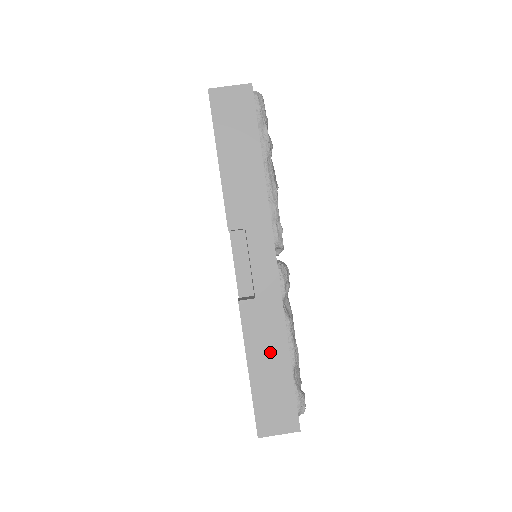
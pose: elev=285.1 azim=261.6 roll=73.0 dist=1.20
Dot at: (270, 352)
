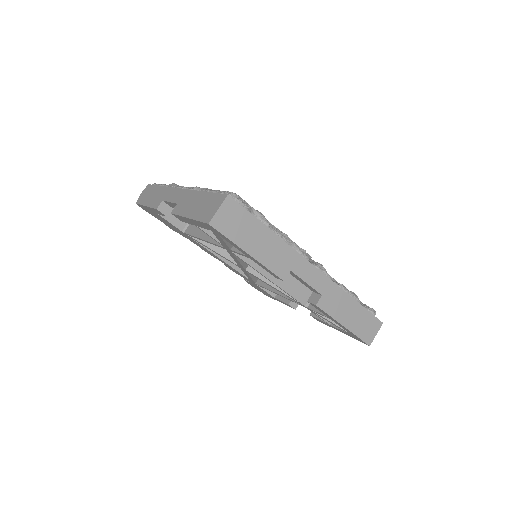
Dot at: (347, 309)
